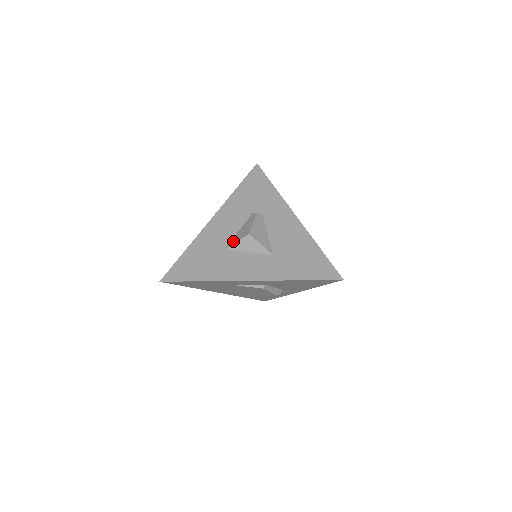
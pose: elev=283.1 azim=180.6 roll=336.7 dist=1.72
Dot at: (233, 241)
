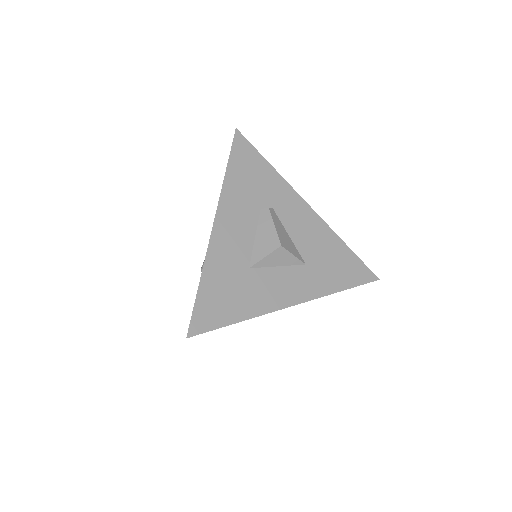
Dot at: (258, 256)
